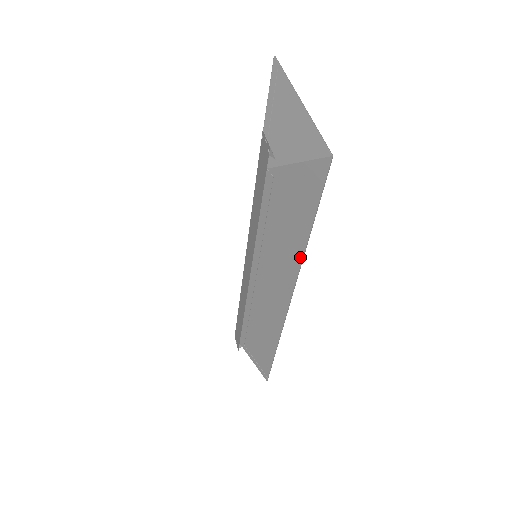
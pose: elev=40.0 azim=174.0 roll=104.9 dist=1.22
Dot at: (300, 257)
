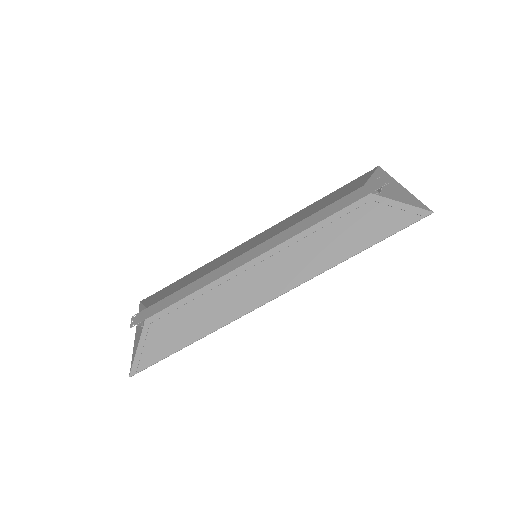
Dot at: (332, 264)
